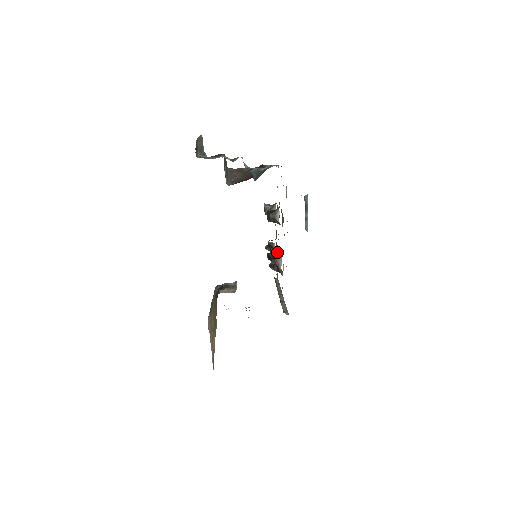
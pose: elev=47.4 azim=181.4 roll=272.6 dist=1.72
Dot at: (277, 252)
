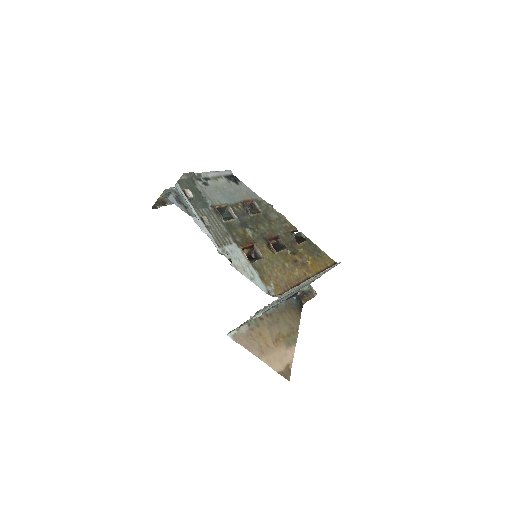
Dot at: (282, 241)
